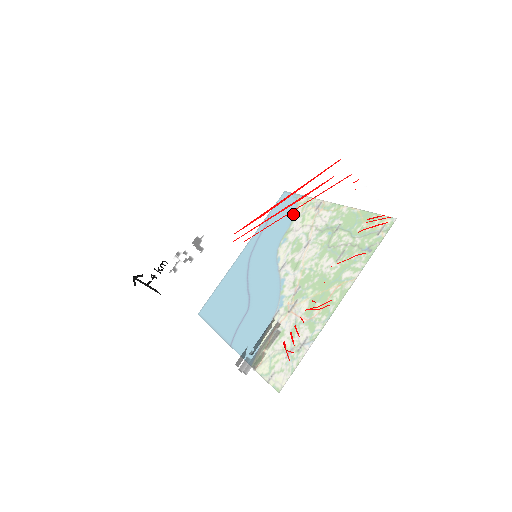
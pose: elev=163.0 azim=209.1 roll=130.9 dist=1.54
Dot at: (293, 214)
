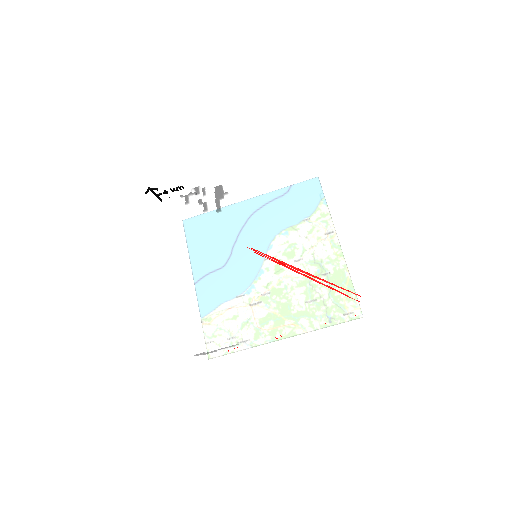
Dot at: (302, 278)
